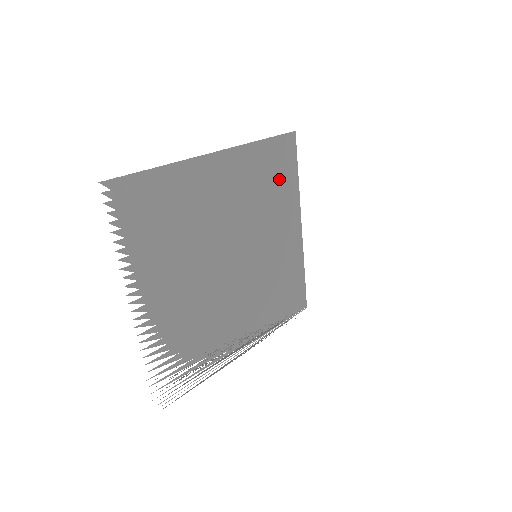
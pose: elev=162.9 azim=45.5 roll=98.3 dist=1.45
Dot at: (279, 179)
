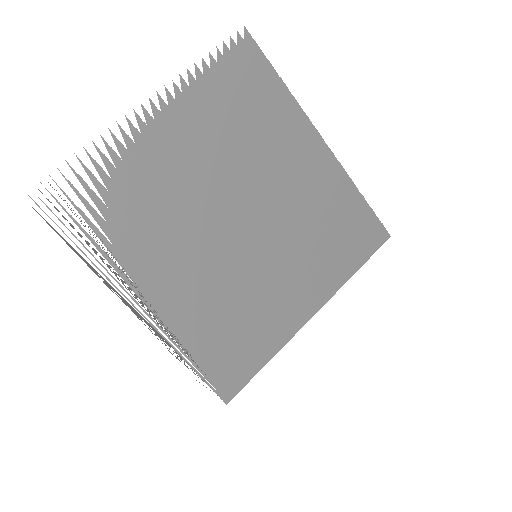
Dot at: (342, 240)
